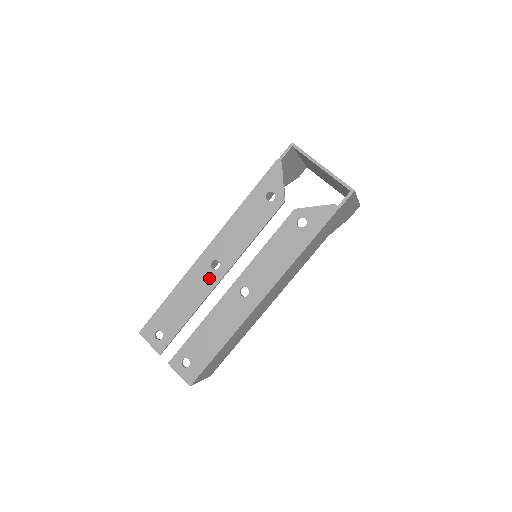
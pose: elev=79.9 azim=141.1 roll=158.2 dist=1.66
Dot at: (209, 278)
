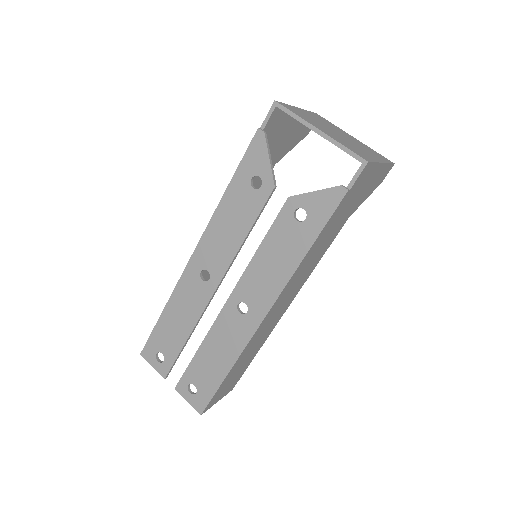
Dot at: (201, 292)
